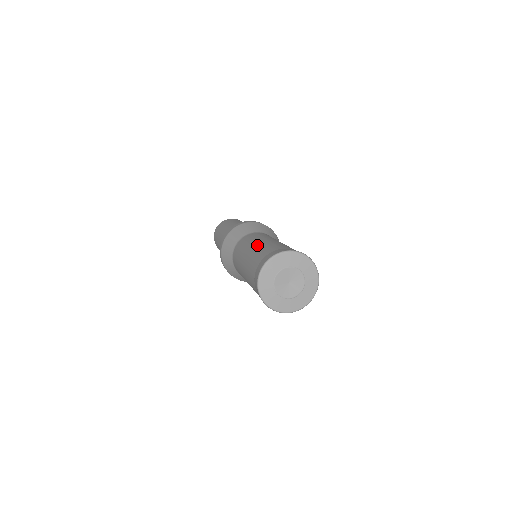
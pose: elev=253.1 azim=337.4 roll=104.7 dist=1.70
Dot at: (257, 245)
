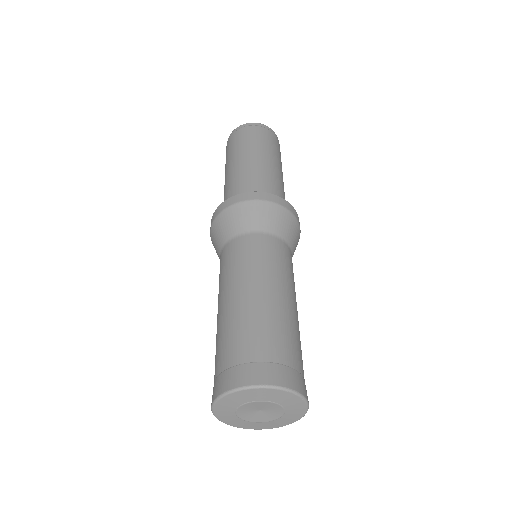
Dot at: (225, 310)
